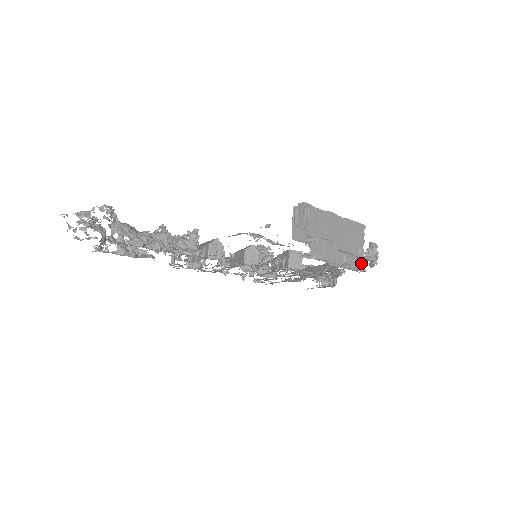
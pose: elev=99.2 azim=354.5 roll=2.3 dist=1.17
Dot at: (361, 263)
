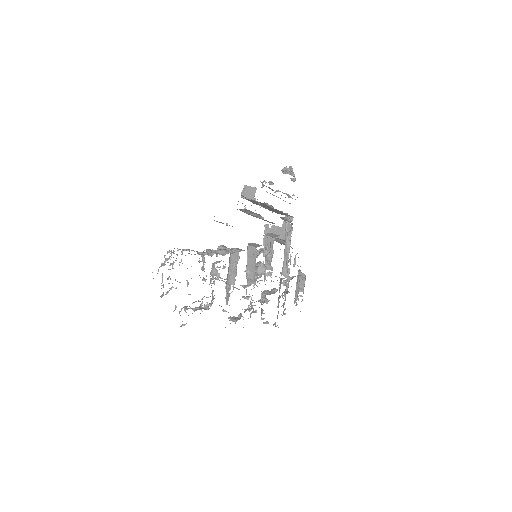
Dot at: (292, 198)
